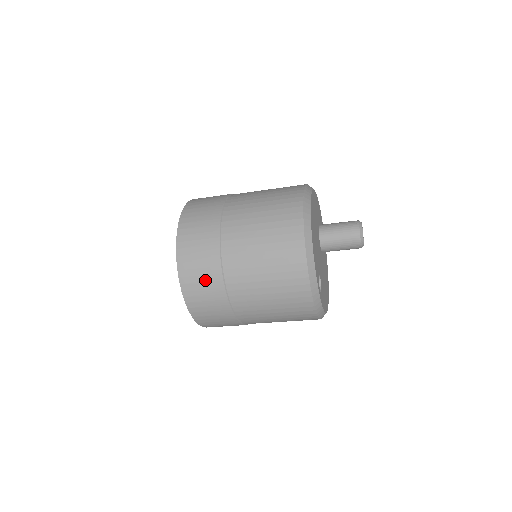
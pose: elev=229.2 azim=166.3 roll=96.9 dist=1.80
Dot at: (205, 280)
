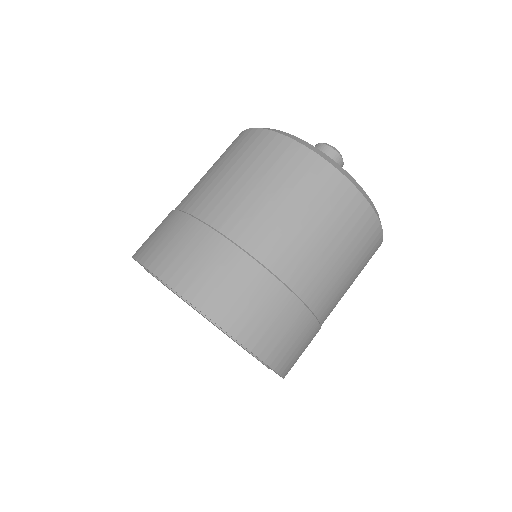
Dot at: (216, 267)
